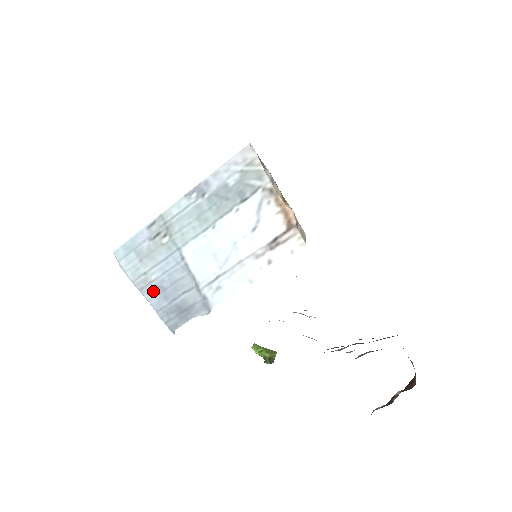
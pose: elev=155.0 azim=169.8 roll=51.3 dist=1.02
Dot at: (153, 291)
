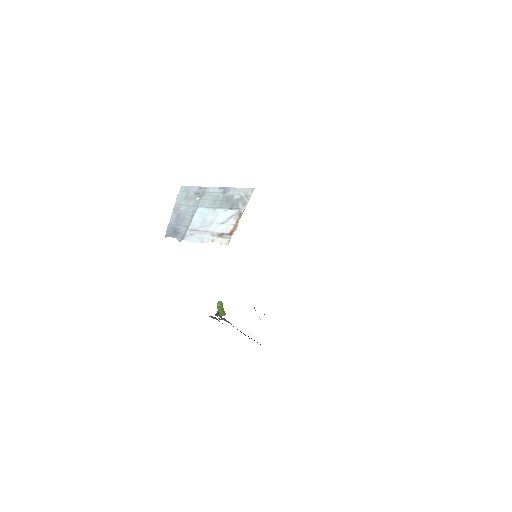
Dot at: (176, 215)
